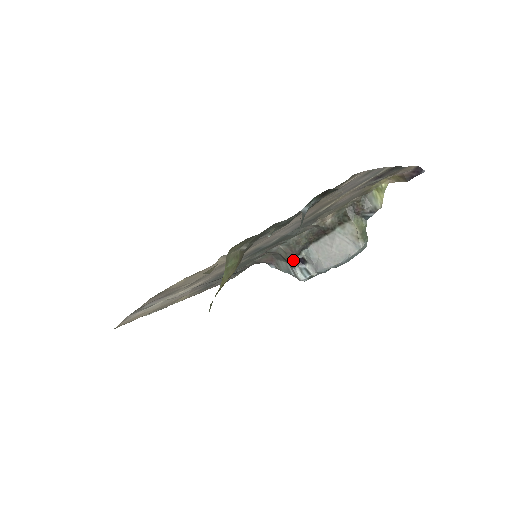
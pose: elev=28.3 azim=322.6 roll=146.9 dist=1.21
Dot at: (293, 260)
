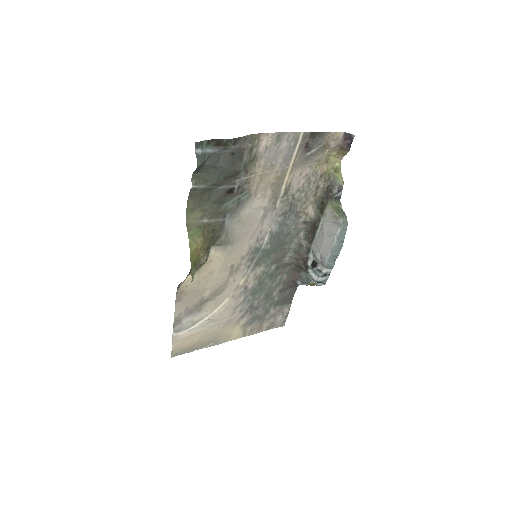
Dot at: (305, 265)
